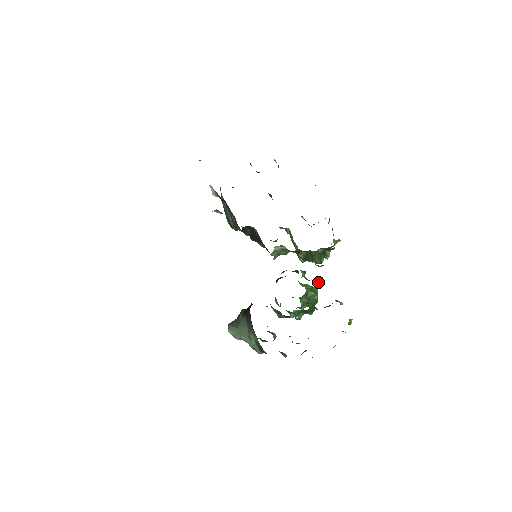
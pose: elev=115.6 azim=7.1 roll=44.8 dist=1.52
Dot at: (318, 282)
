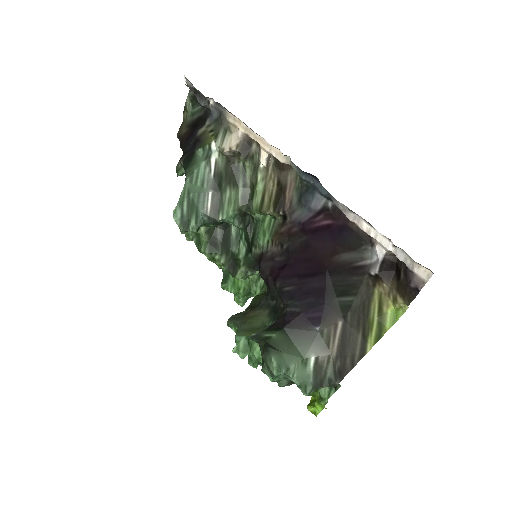
Dot at: occluded
